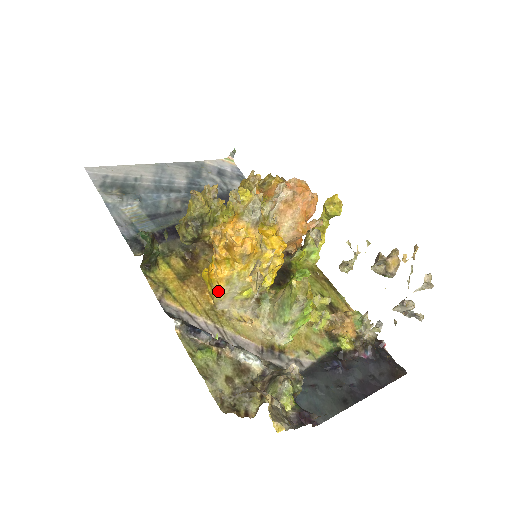
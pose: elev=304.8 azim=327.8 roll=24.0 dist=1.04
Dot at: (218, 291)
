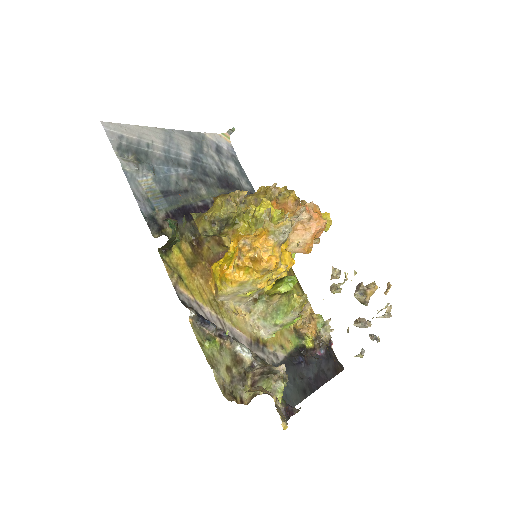
Dot at: (228, 289)
